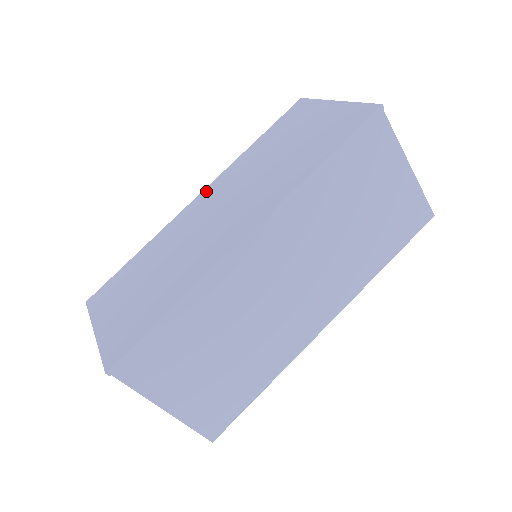
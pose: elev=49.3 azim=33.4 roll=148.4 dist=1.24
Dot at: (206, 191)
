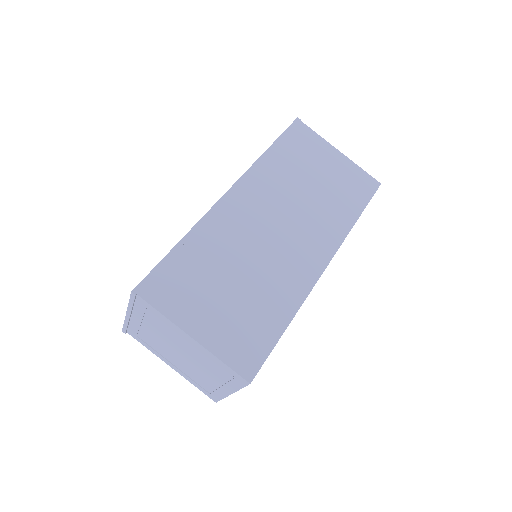
Dot at: occluded
